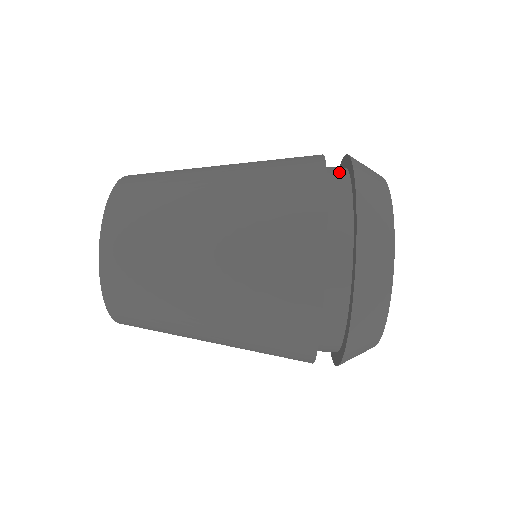
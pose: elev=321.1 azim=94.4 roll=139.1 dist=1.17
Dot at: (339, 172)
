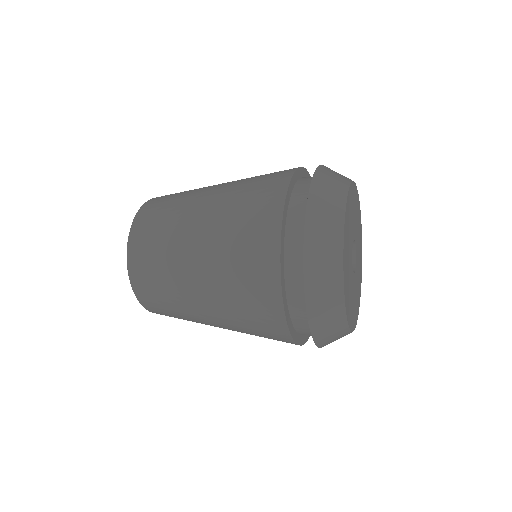
Dot at: (303, 197)
